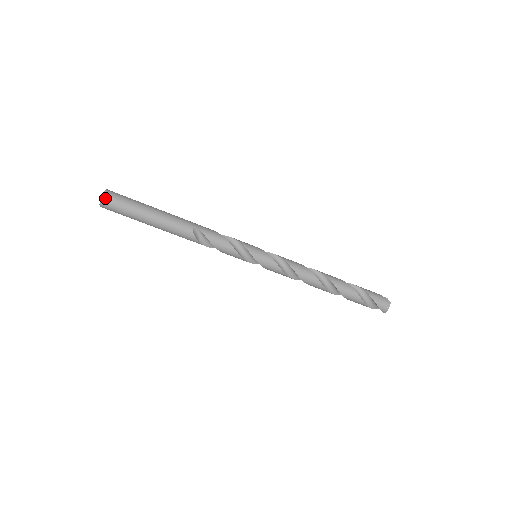
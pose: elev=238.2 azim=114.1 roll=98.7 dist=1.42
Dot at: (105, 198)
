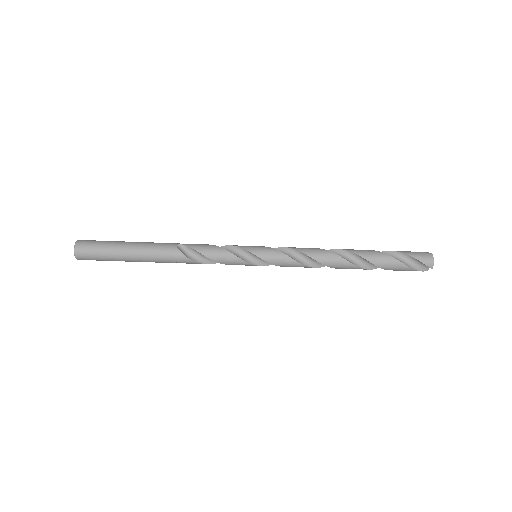
Dot at: (78, 244)
